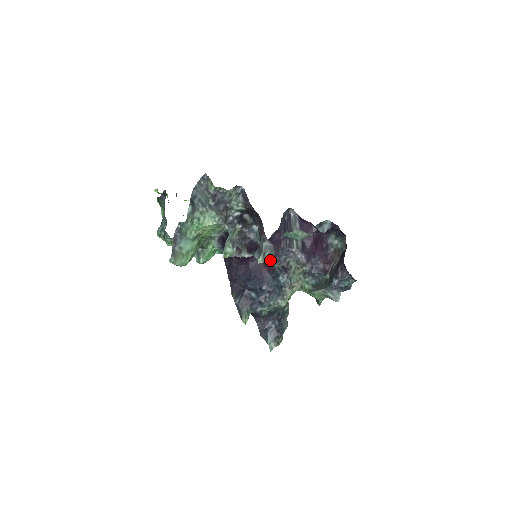
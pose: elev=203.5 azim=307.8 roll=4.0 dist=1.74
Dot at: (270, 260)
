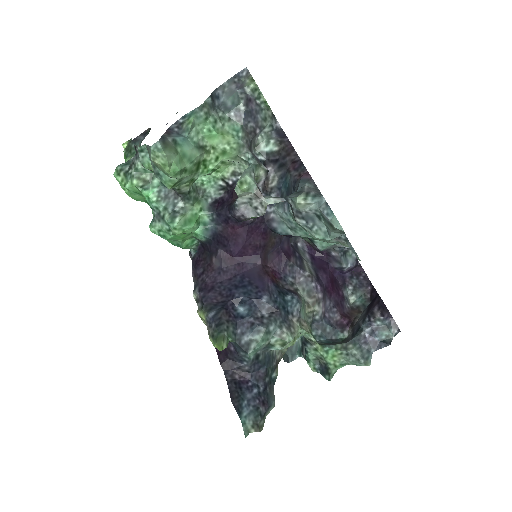
Dot at: (316, 202)
